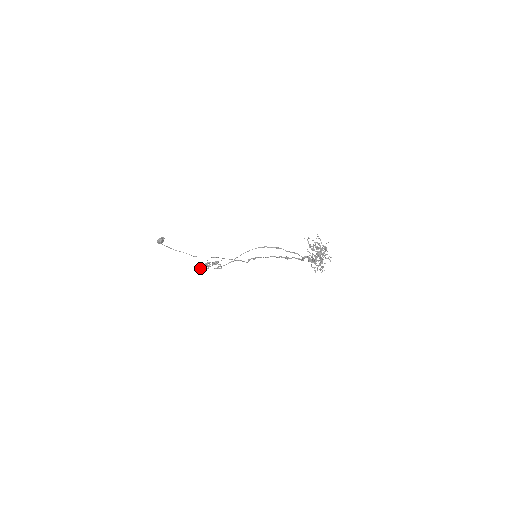
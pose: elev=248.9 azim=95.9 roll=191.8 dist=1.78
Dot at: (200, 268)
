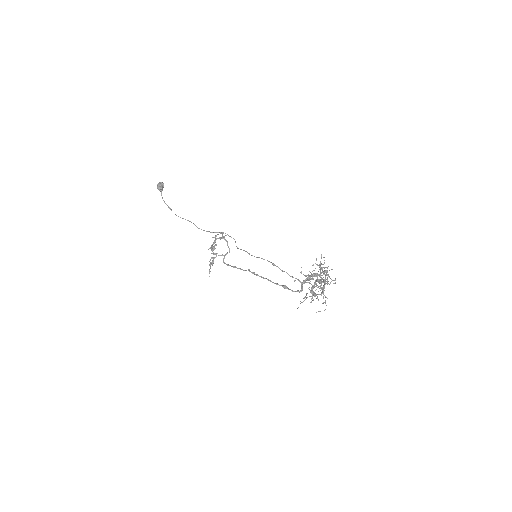
Dot at: (209, 248)
